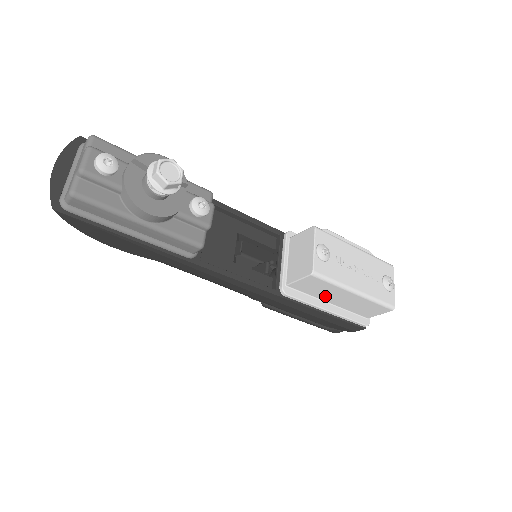
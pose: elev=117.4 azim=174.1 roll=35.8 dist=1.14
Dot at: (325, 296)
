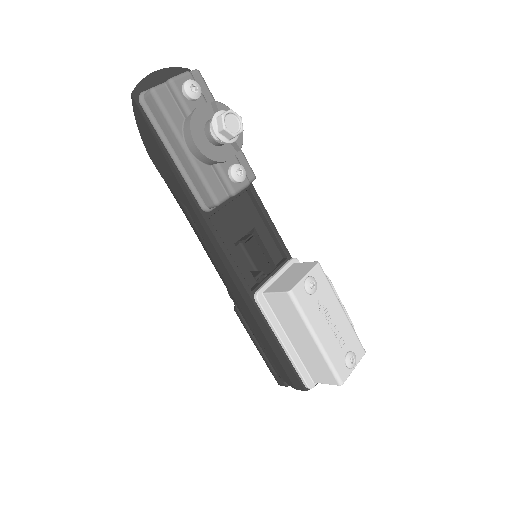
Dot at: (289, 328)
